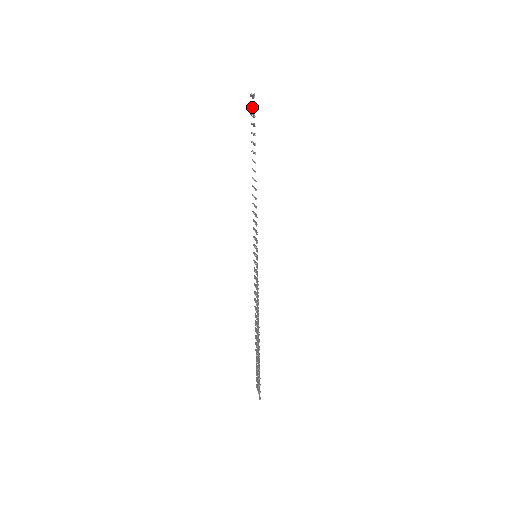
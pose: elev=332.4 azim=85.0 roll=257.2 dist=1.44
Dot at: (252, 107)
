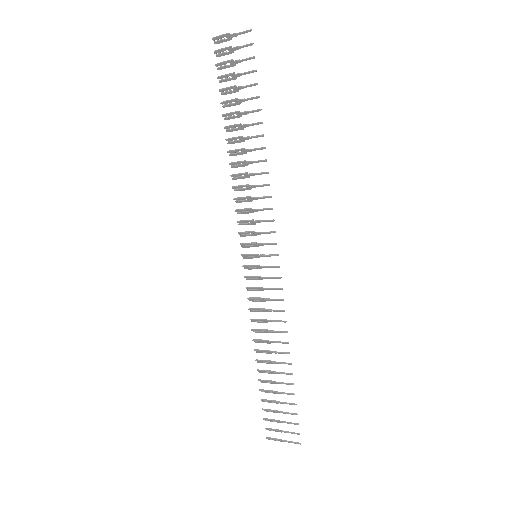
Dot at: (217, 54)
